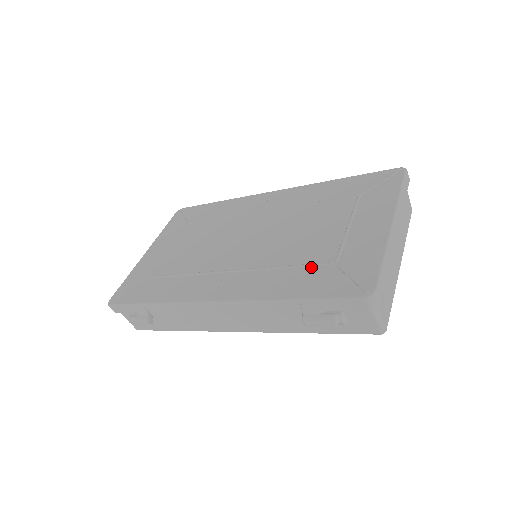
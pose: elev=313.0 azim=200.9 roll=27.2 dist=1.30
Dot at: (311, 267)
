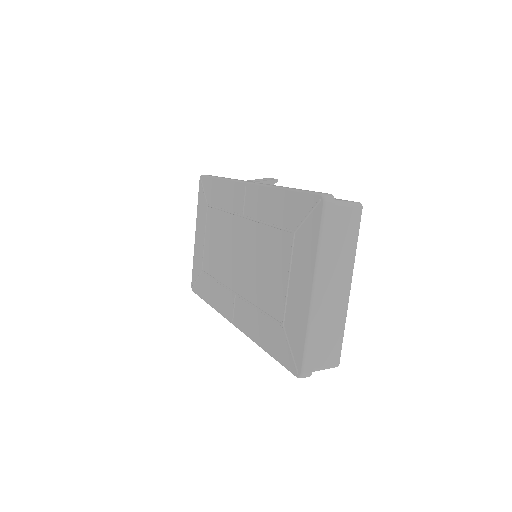
Dot at: (271, 321)
